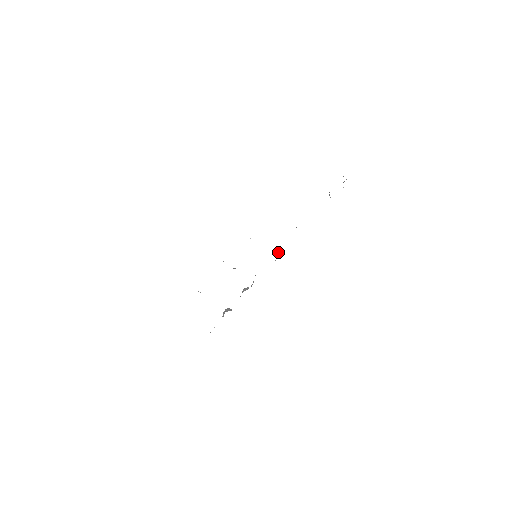
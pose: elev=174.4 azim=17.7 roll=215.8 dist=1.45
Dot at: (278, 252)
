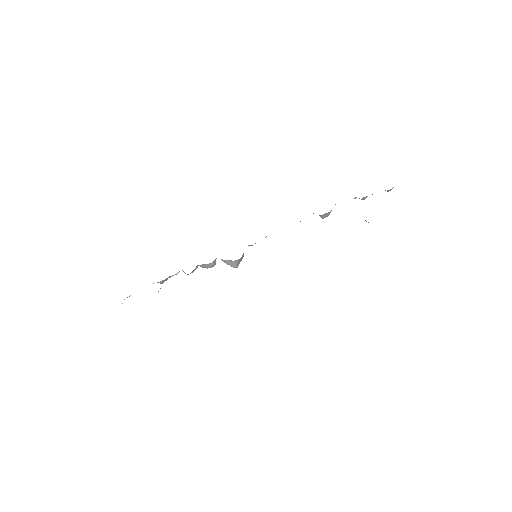
Dot at: occluded
